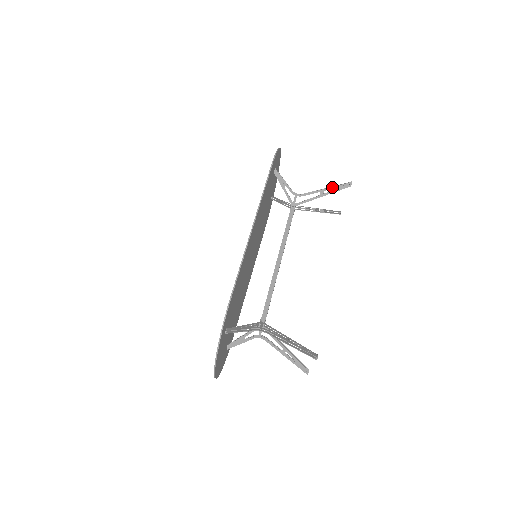
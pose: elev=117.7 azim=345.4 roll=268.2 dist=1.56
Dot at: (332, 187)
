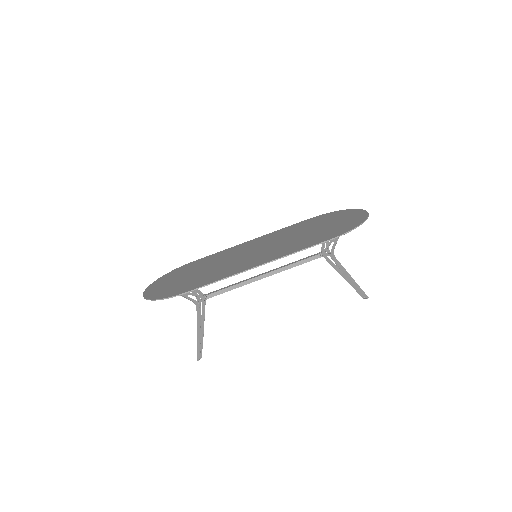
Dot at: (355, 283)
